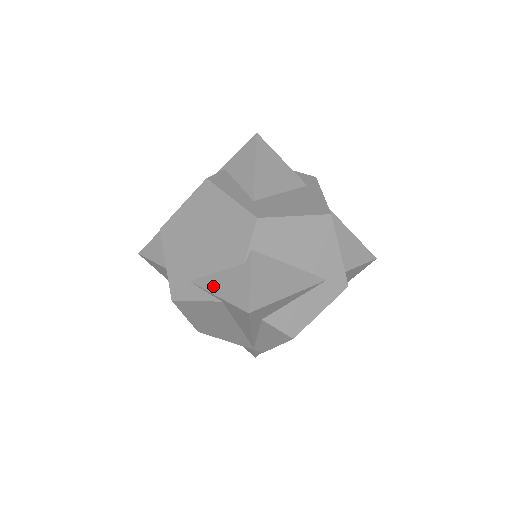
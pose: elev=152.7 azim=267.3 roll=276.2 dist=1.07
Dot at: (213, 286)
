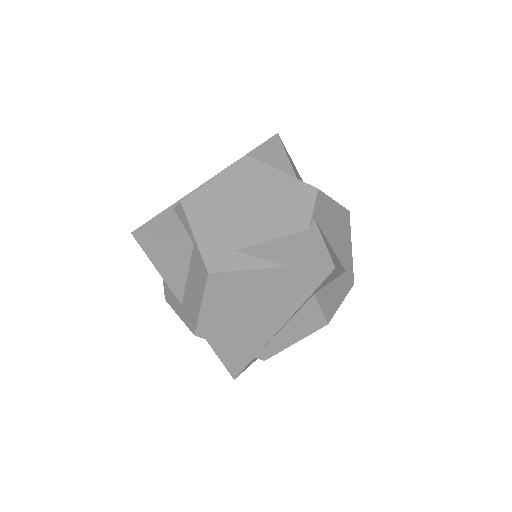
Dot at: (274, 251)
